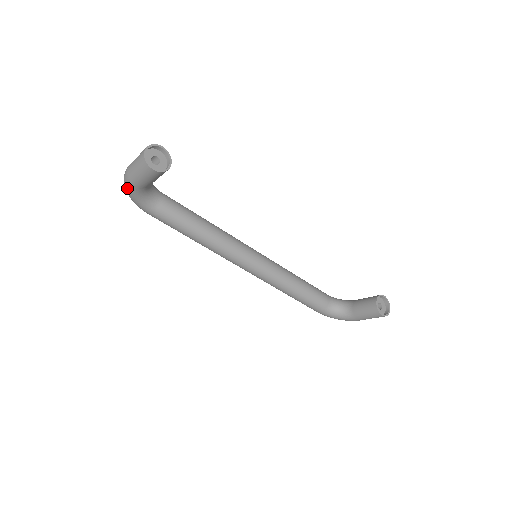
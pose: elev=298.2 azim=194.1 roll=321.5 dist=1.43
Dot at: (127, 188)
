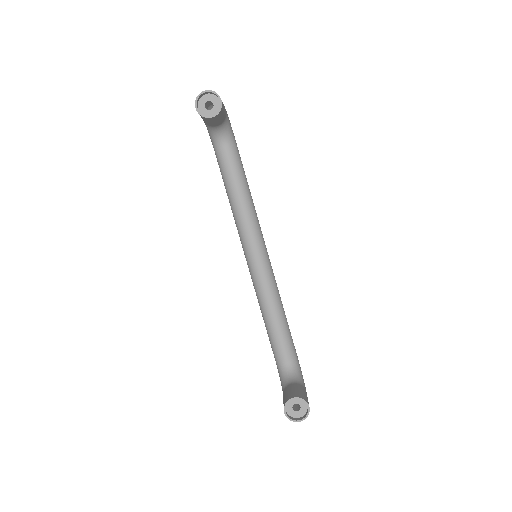
Dot at: occluded
